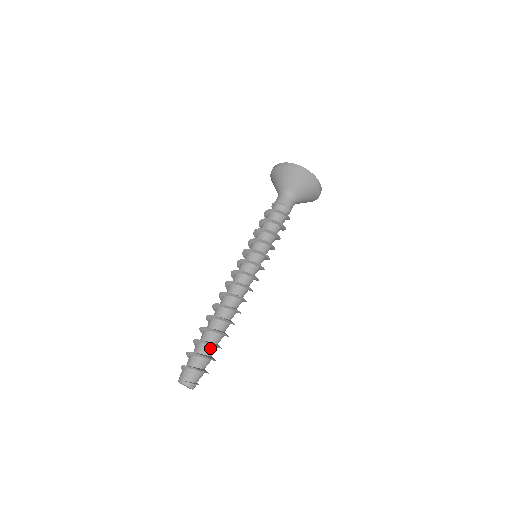
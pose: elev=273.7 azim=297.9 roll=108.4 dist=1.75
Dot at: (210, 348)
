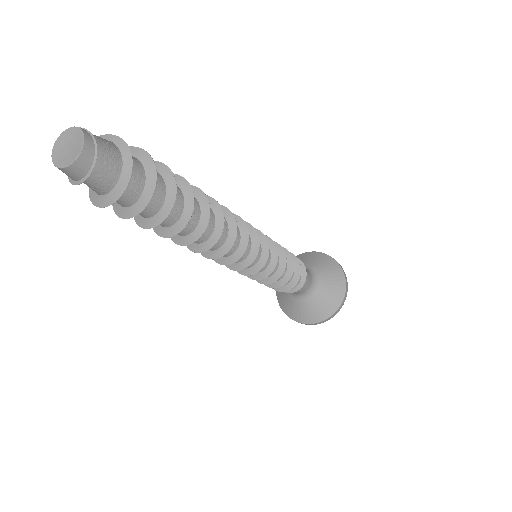
Dot at: (160, 182)
